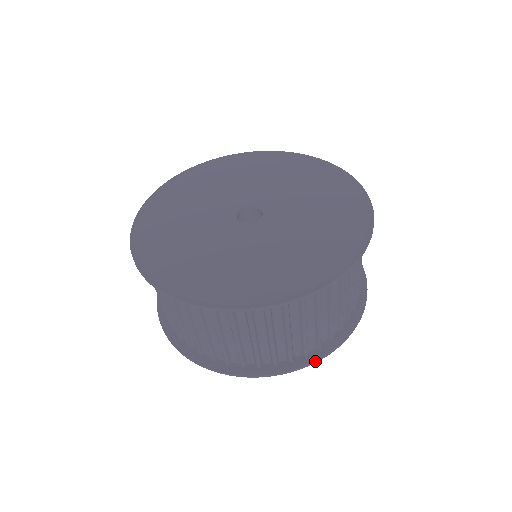
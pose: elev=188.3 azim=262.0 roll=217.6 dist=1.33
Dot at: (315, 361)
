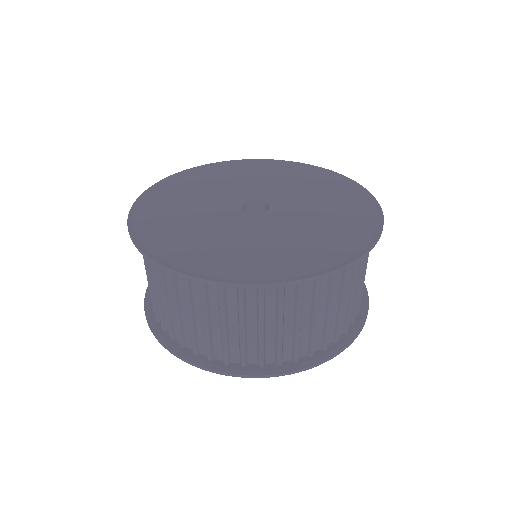
Dot at: (322, 362)
